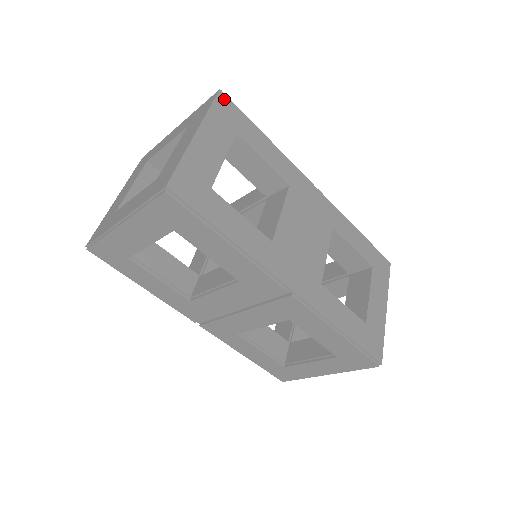
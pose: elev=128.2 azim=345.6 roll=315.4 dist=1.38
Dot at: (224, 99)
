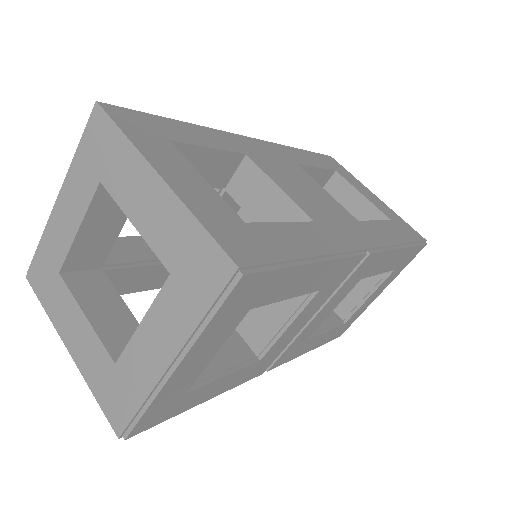
Dot at: (113, 110)
